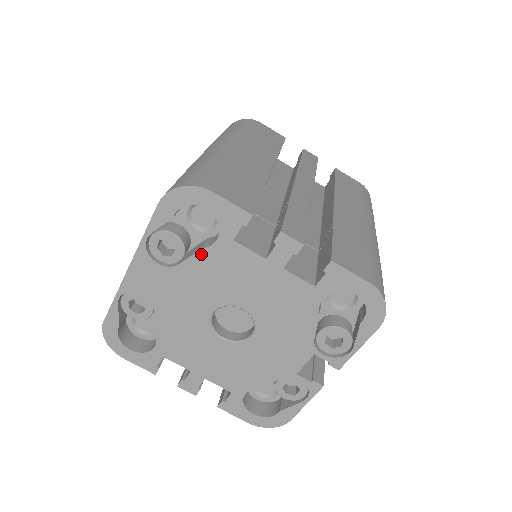
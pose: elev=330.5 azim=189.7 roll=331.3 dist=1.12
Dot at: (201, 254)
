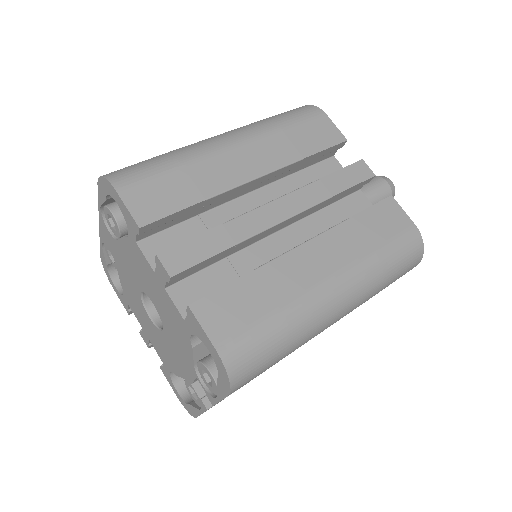
Dot at: (125, 240)
